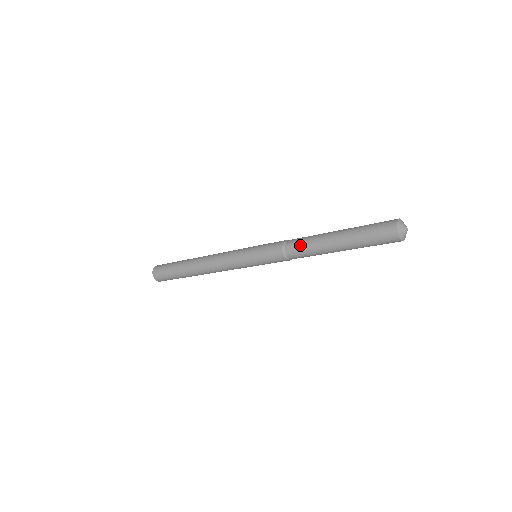
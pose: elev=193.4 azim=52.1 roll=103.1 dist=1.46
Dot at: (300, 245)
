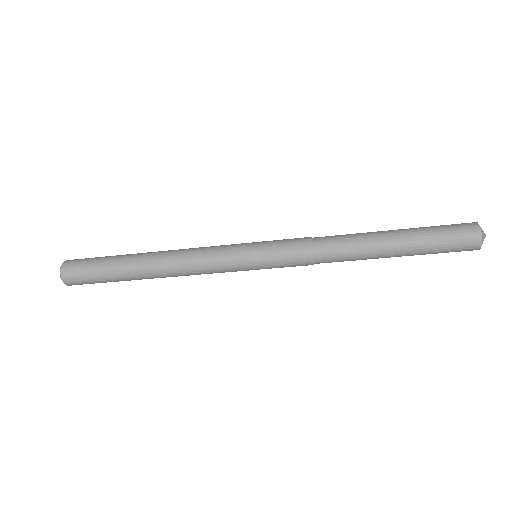
Dot at: (339, 250)
